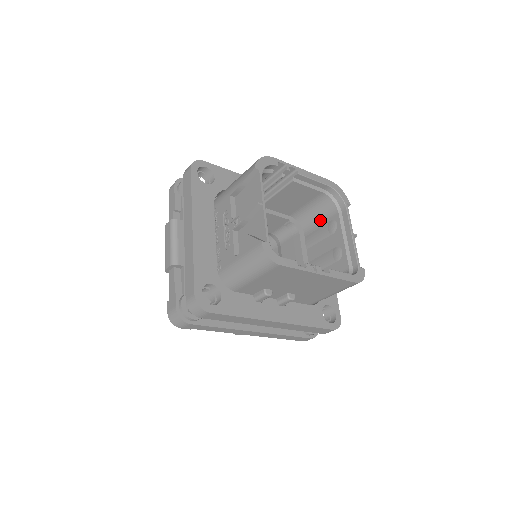
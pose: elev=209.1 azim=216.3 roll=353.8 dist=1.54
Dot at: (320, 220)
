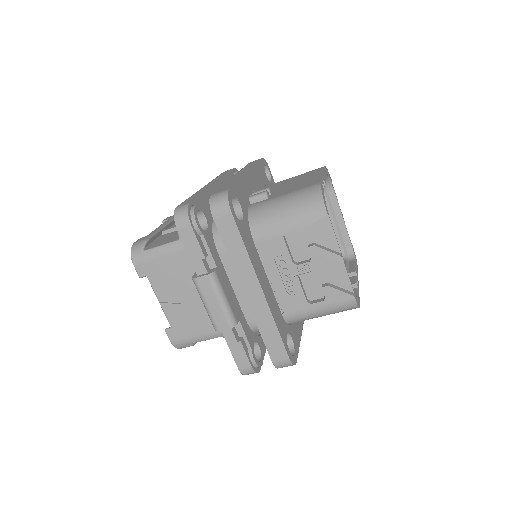
Dot at: occluded
